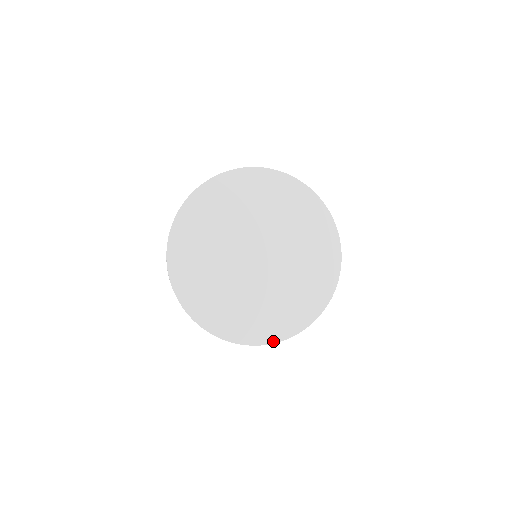
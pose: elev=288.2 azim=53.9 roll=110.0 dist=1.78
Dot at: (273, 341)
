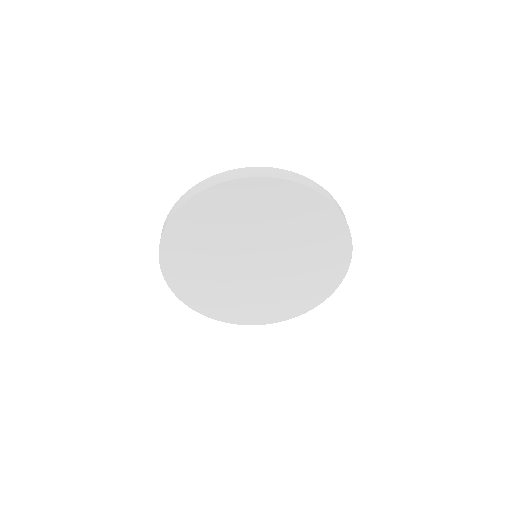
Dot at: (250, 324)
